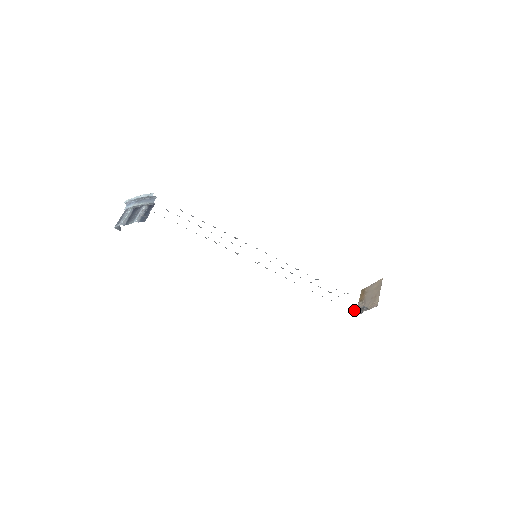
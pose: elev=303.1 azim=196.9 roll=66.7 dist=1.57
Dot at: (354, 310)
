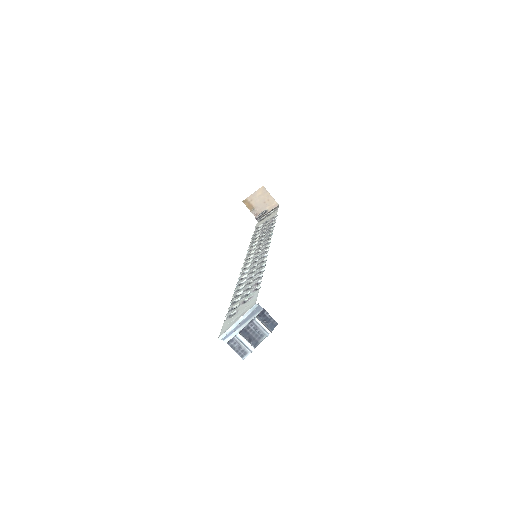
Dot at: (256, 218)
